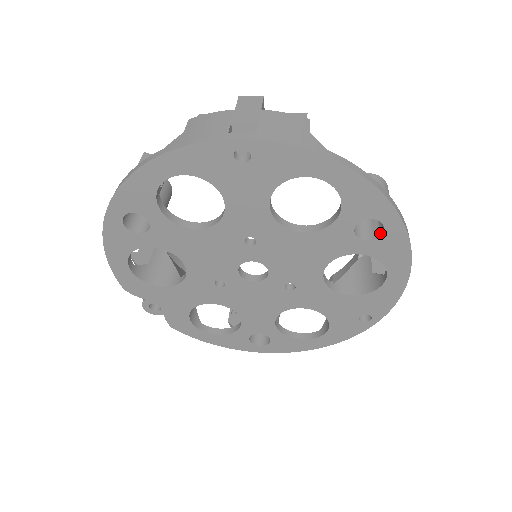
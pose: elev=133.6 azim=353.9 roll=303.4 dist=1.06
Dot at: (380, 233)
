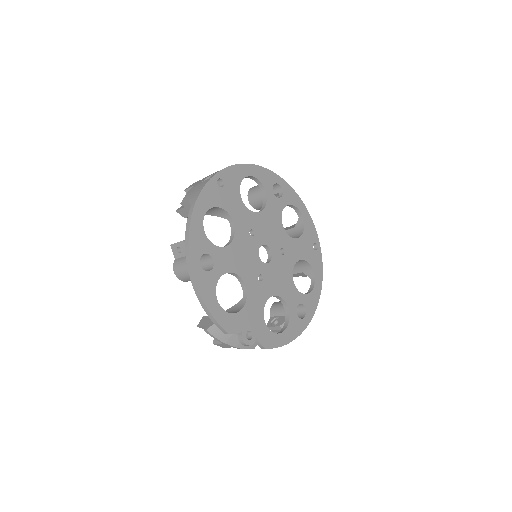
Dot at: (281, 191)
